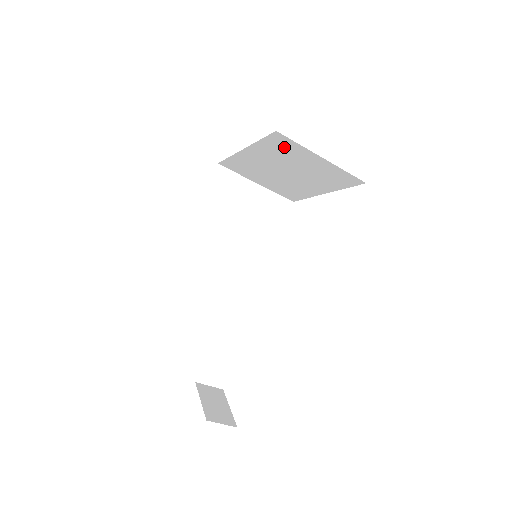
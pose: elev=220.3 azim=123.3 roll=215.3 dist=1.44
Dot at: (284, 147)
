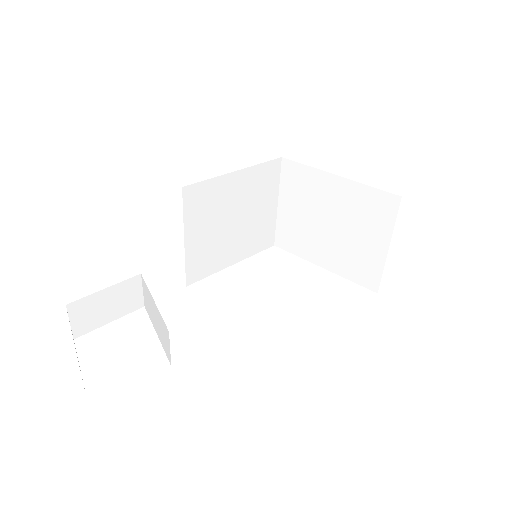
Dot at: (377, 211)
